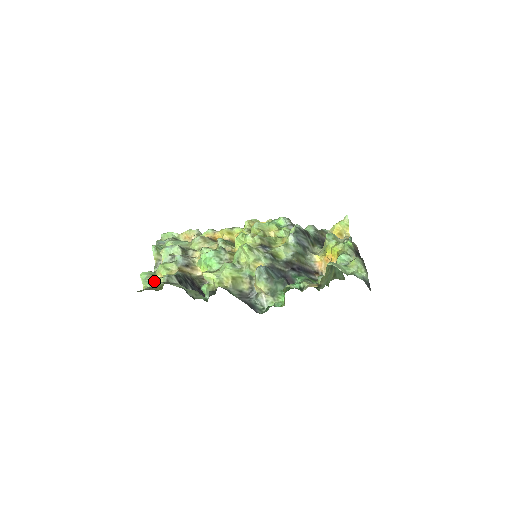
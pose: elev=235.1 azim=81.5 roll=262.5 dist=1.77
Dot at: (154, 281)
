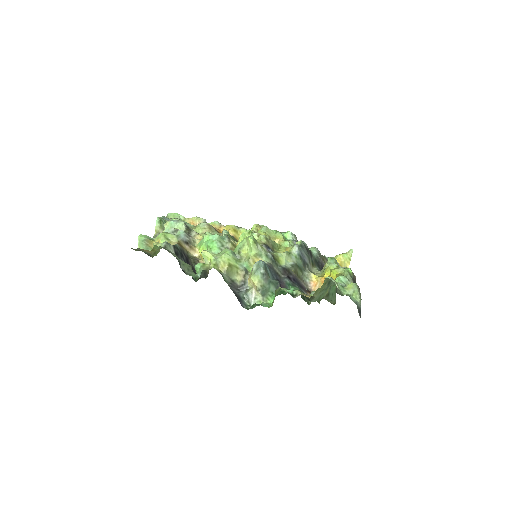
Dot at: (150, 246)
